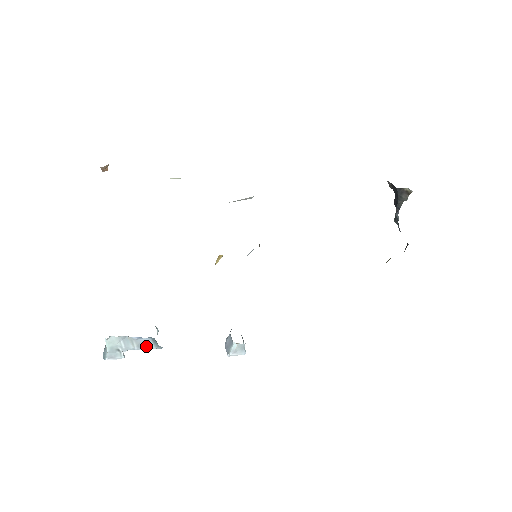
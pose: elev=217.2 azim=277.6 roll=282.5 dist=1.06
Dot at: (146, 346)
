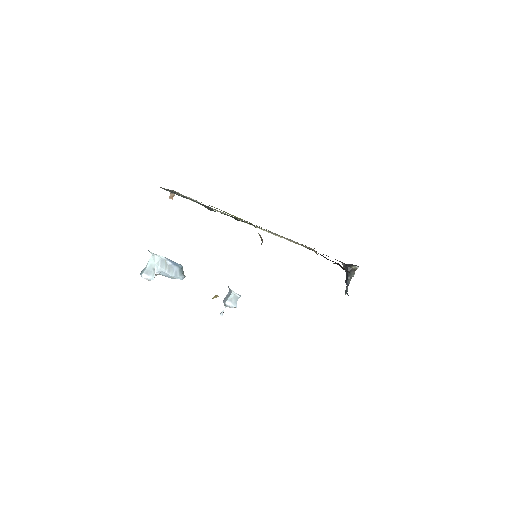
Dot at: (173, 273)
